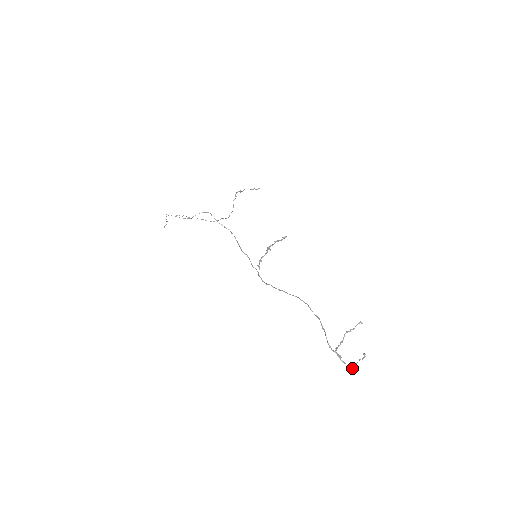
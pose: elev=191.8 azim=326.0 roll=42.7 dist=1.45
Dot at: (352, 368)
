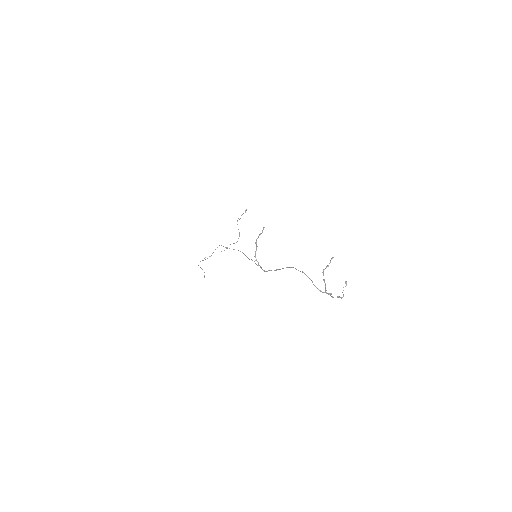
Dot at: (341, 298)
